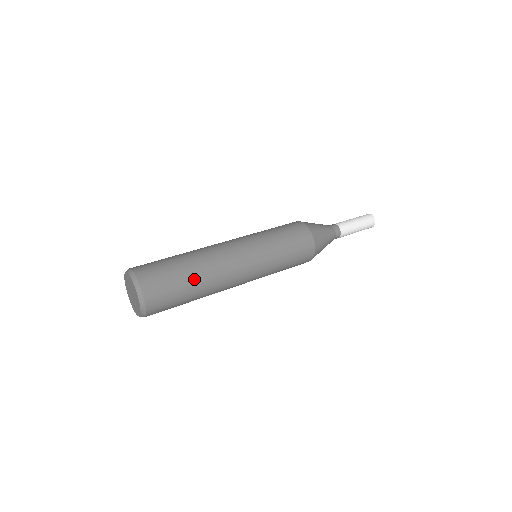
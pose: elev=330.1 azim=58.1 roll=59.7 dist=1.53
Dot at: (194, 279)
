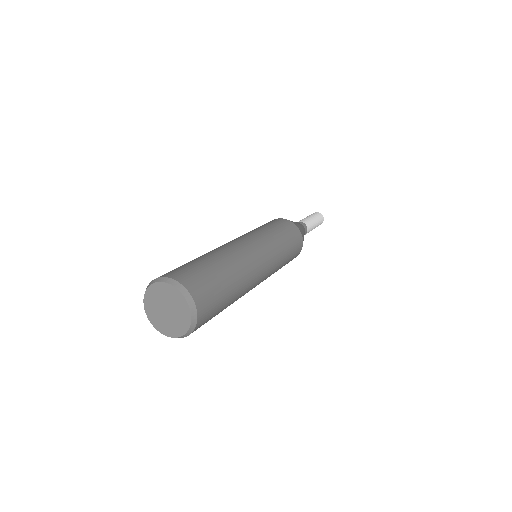
Dot at: (227, 271)
